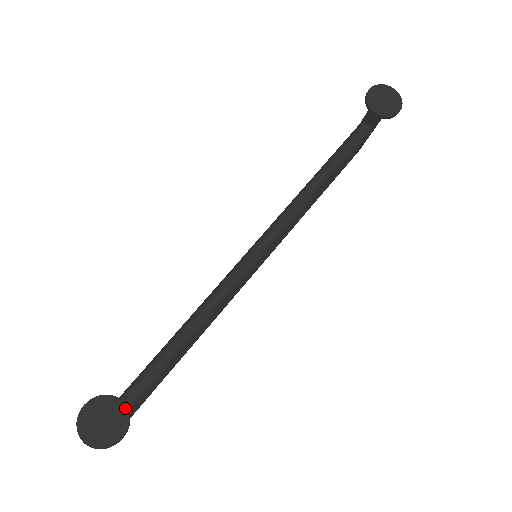
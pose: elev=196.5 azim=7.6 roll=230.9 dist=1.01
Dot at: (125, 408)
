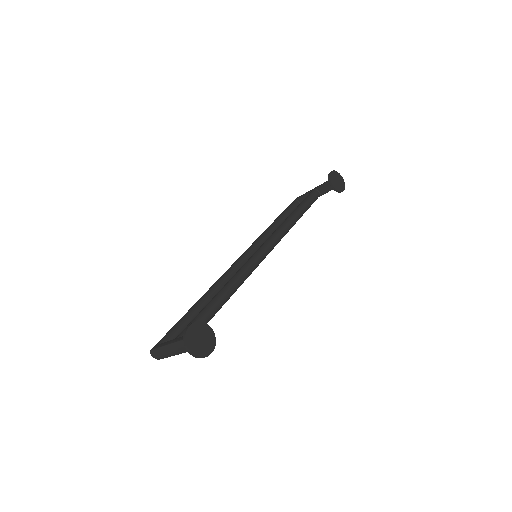
Dot at: (213, 333)
